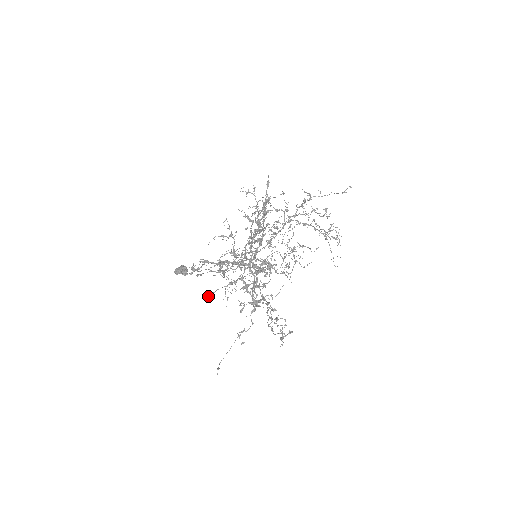
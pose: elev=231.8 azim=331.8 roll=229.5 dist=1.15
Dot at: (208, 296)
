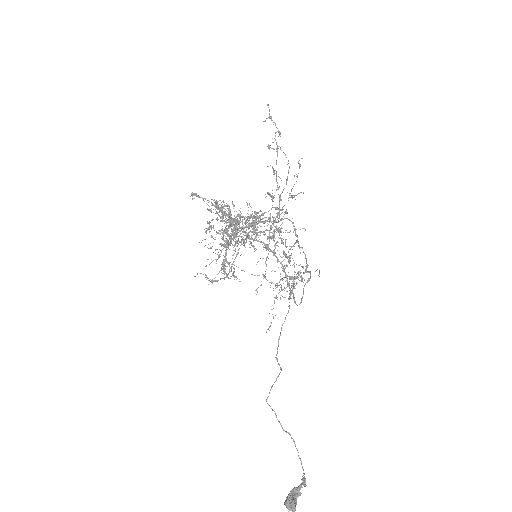
Dot at: occluded
